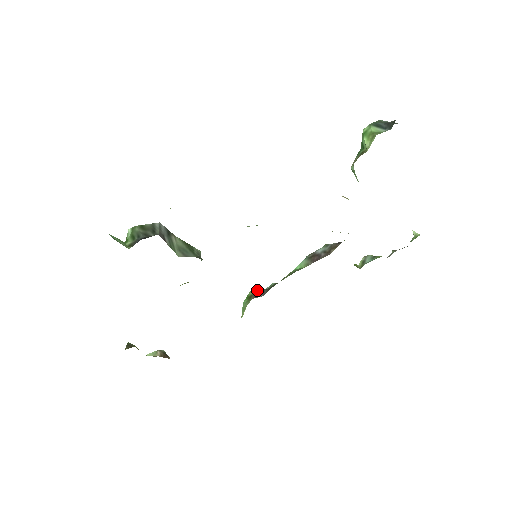
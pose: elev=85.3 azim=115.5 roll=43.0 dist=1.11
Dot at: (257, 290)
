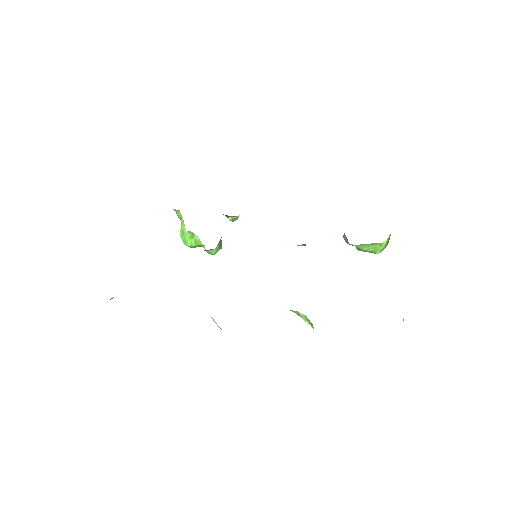
Dot at: occluded
